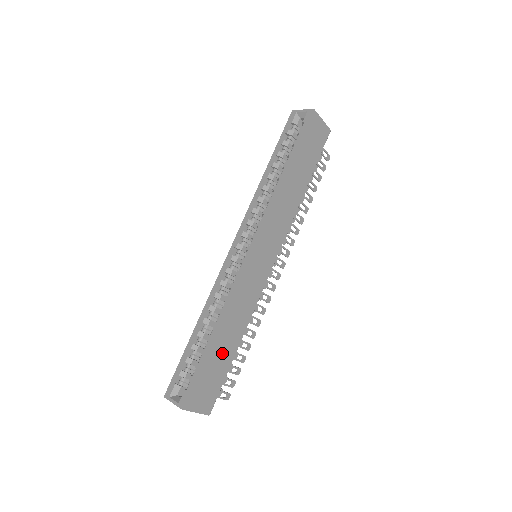
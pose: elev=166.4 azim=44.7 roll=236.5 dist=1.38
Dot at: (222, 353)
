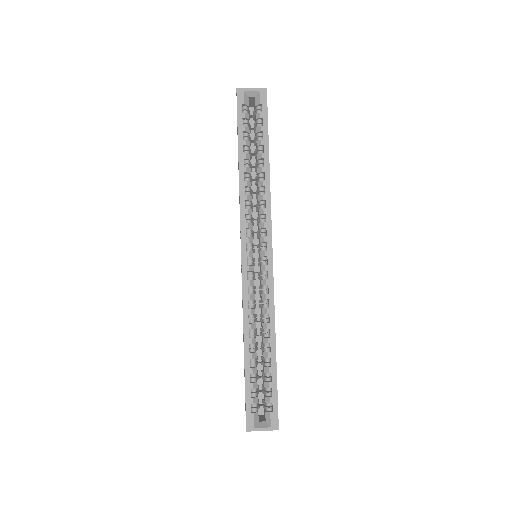
Dot at: occluded
